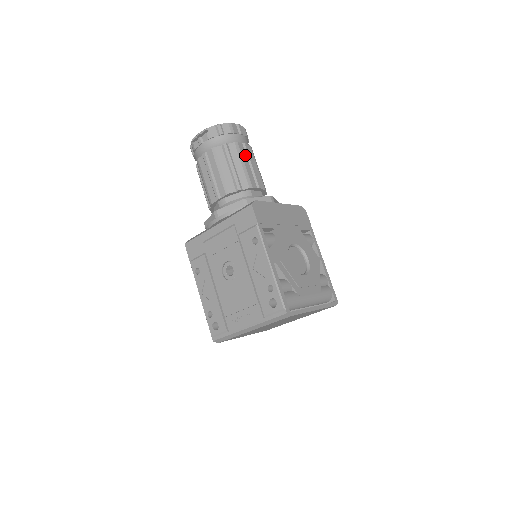
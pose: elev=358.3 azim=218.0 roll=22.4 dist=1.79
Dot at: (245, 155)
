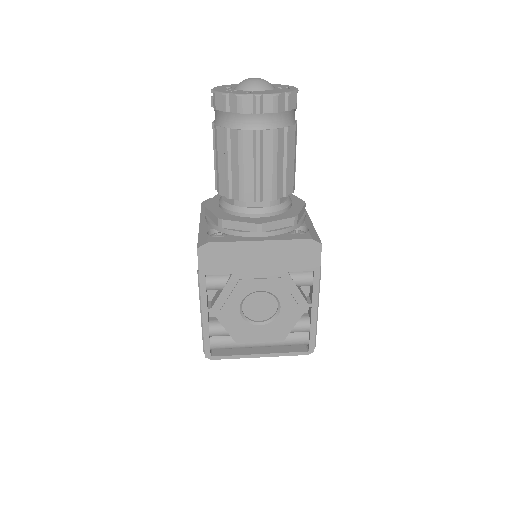
Dot at: (251, 150)
